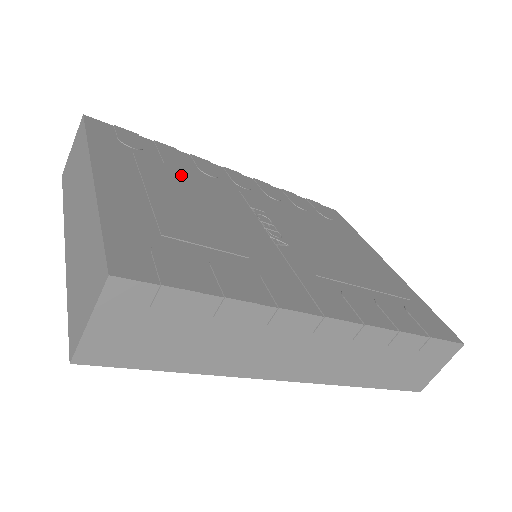
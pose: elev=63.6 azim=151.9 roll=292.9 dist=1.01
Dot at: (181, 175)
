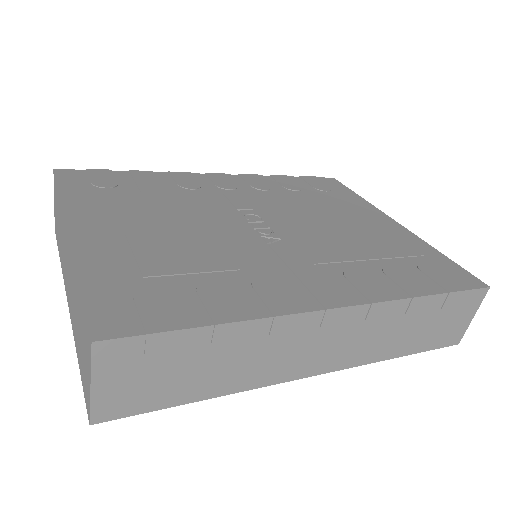
Dot at: (160, 200)
